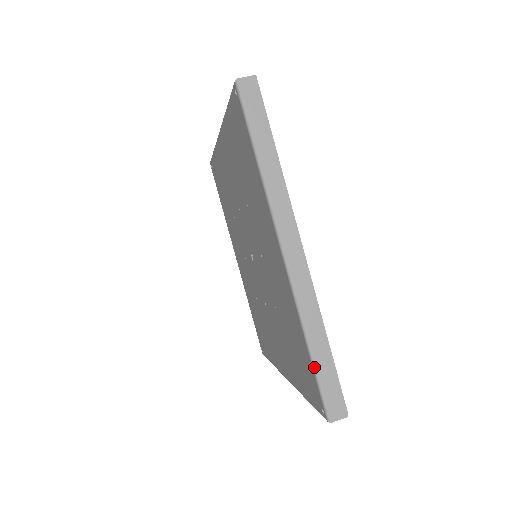
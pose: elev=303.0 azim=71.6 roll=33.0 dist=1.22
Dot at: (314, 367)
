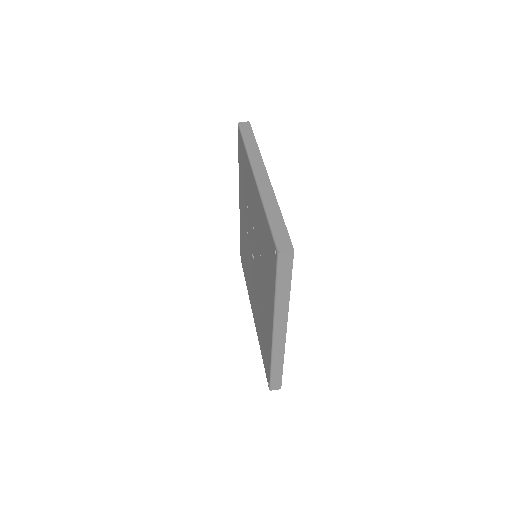
Dot at: (271, 374)
